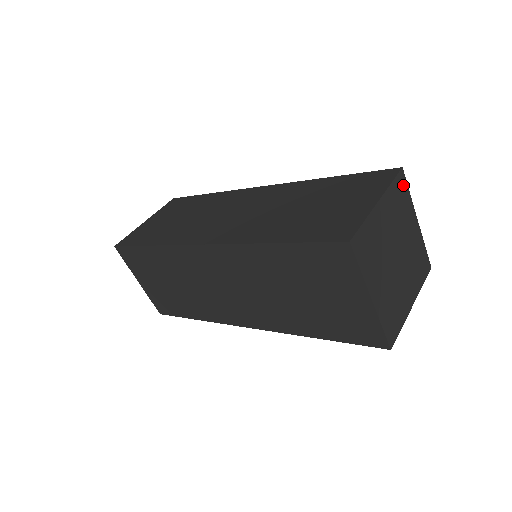
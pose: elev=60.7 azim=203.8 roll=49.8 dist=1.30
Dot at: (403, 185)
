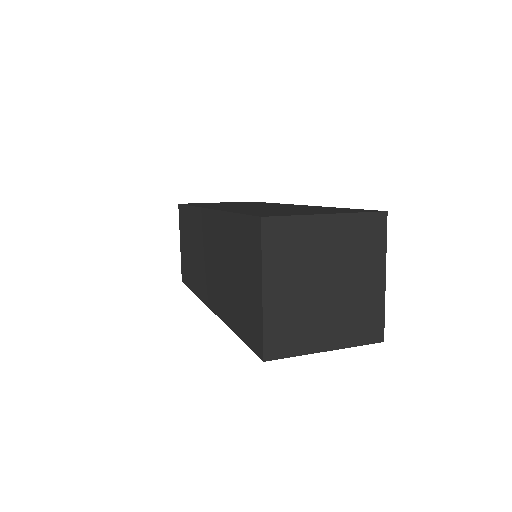
Dot at: (379, 228)
